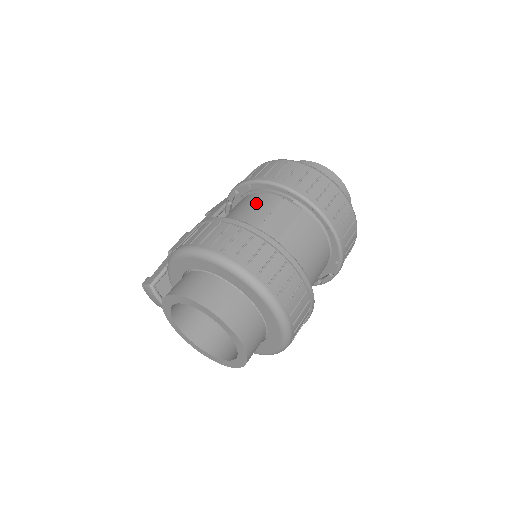
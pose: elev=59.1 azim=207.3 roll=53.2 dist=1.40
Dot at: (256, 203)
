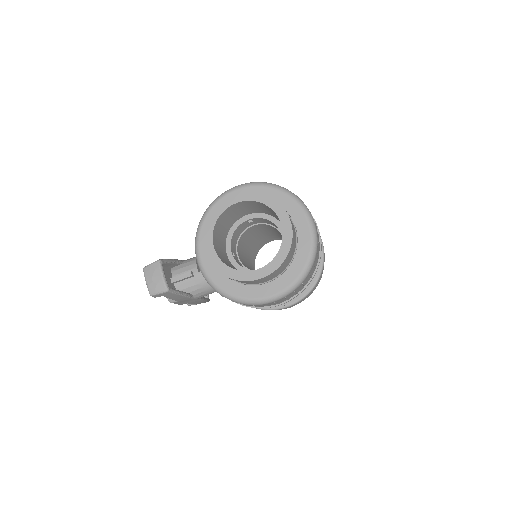
Dot at: occluded
